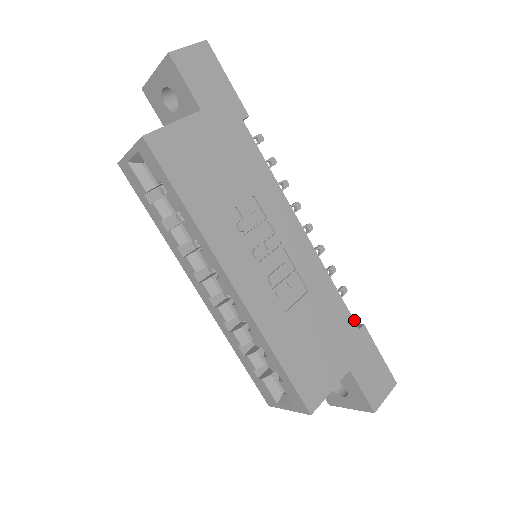
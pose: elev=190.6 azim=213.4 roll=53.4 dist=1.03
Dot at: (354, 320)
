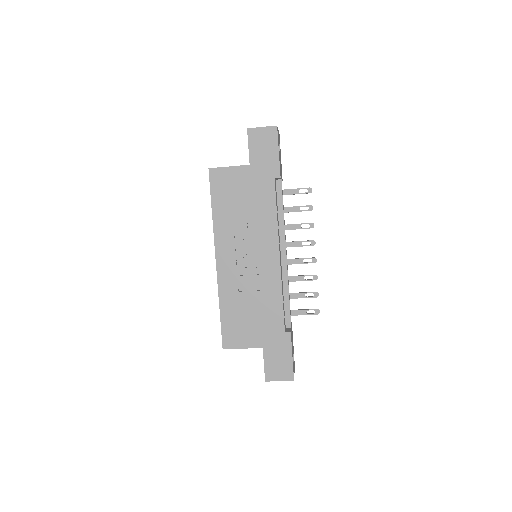
Dot at: (284, 325)
